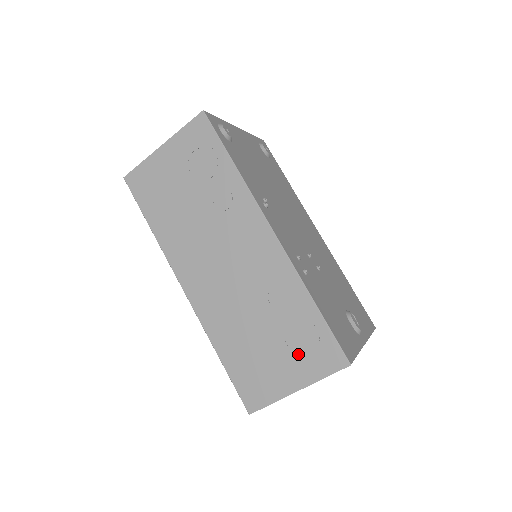
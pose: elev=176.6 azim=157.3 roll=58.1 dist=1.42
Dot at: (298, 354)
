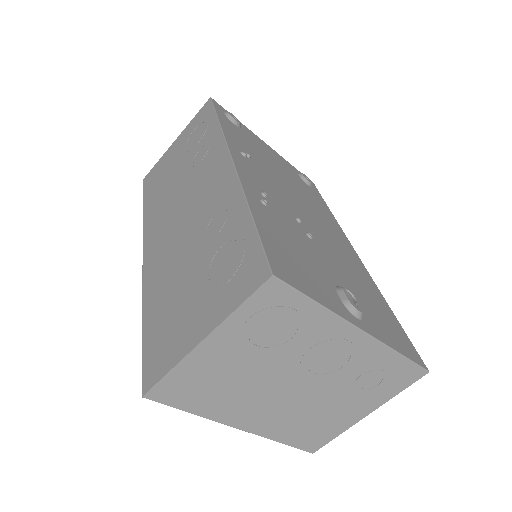
Dot at: (216, 284)
